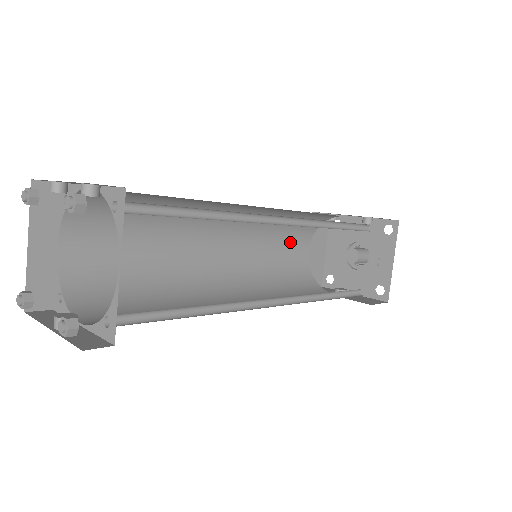
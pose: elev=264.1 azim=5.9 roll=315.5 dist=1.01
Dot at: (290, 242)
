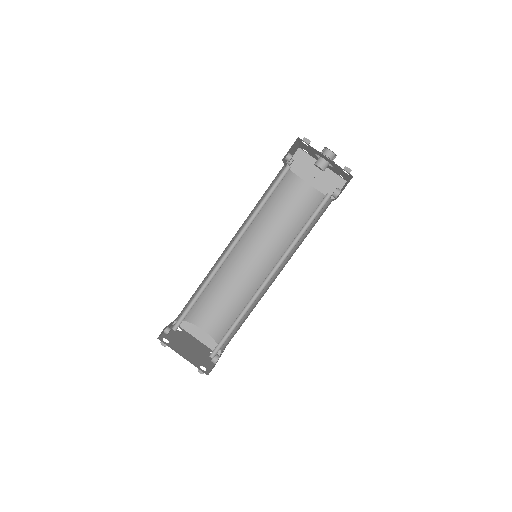
Dot at: (290, 200)
